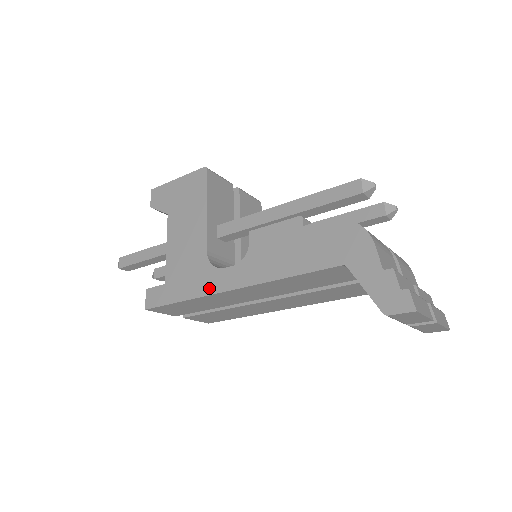
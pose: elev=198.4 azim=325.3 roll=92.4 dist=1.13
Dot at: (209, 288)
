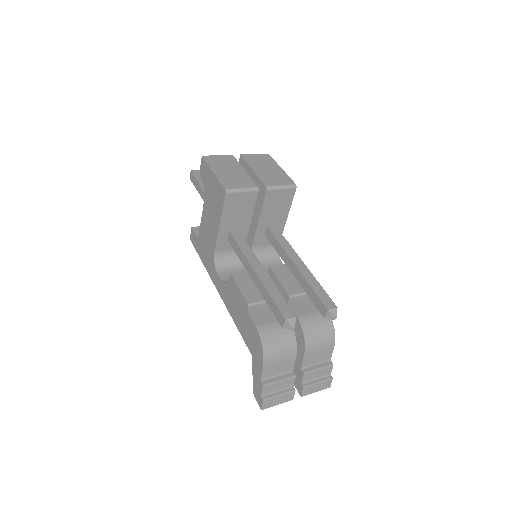
Dot at: (211, 274)
